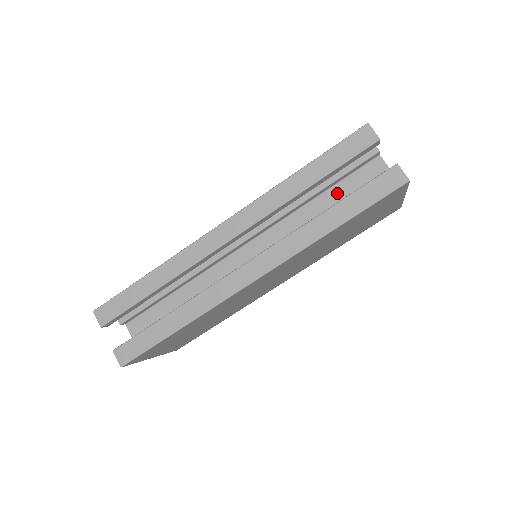
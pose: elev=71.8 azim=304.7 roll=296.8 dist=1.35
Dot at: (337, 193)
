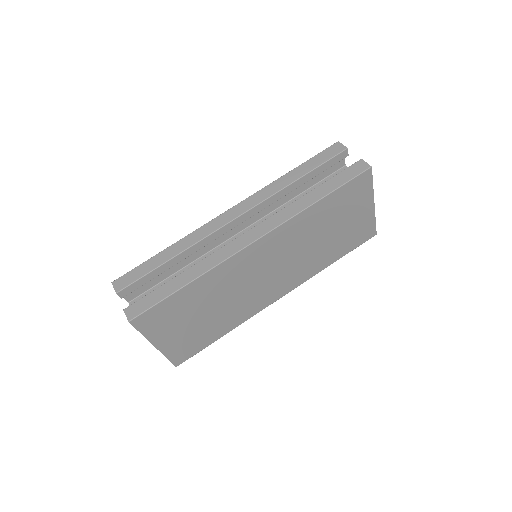
Dot at: occluded
